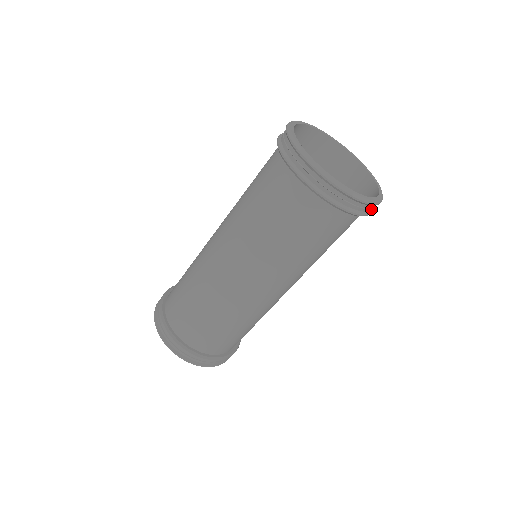
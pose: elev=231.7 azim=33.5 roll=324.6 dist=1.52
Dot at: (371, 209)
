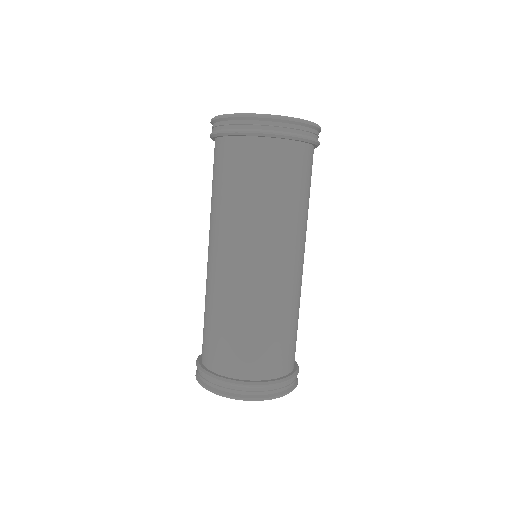
Dot at: (295, 134)
